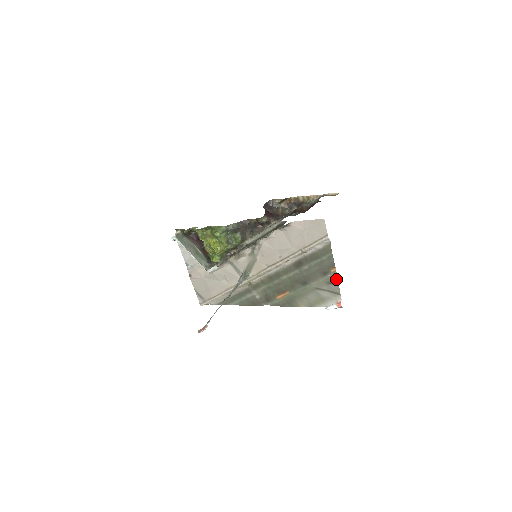
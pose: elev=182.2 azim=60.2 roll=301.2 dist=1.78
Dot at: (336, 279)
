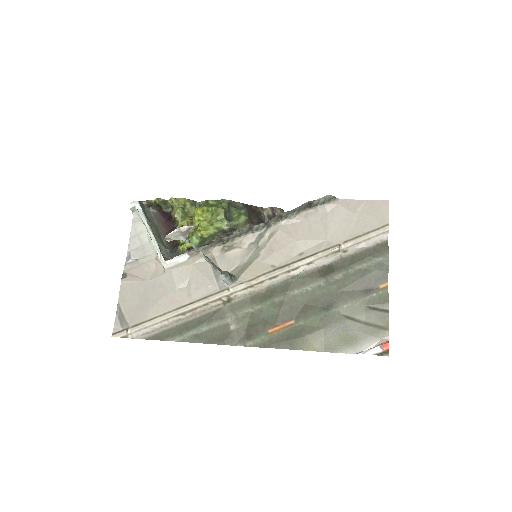
Dot at: (386, 301)
